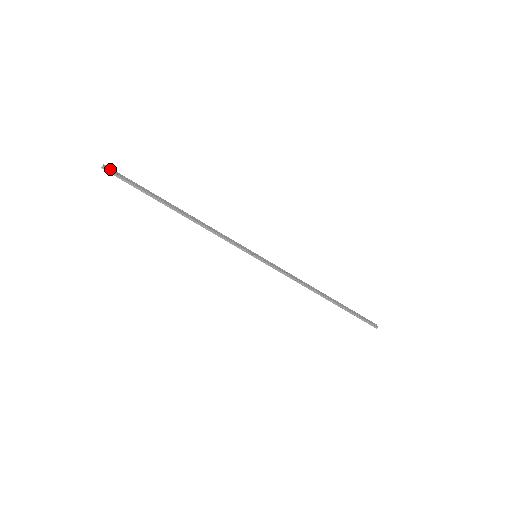
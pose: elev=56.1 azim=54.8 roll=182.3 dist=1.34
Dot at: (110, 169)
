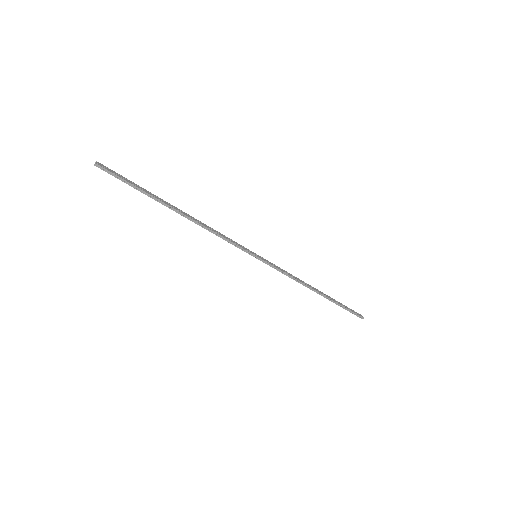
Dot at: (104, 166)
